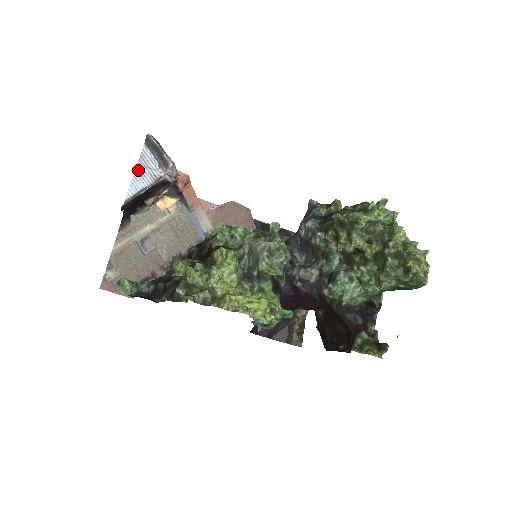
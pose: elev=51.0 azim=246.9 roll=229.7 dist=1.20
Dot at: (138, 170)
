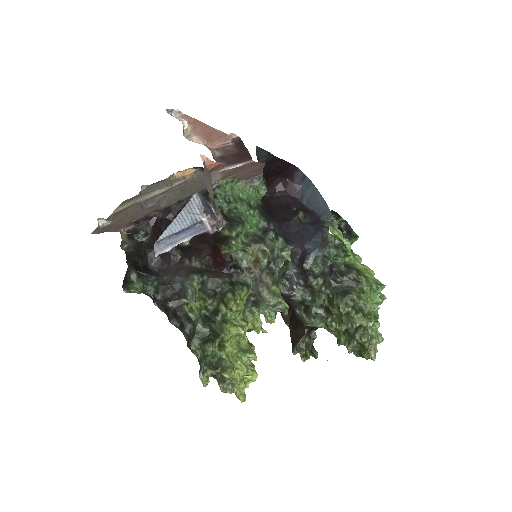
Dot at: (180, 216)
